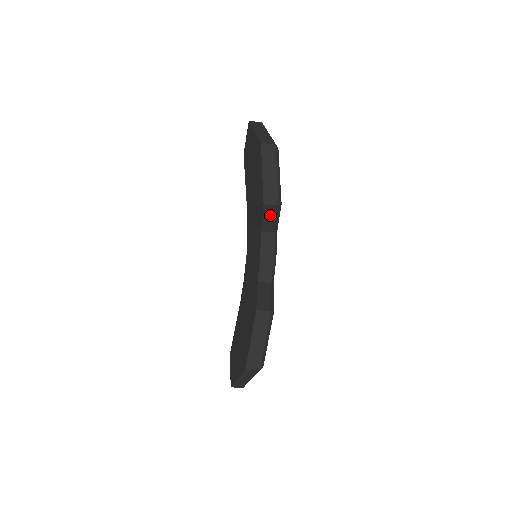
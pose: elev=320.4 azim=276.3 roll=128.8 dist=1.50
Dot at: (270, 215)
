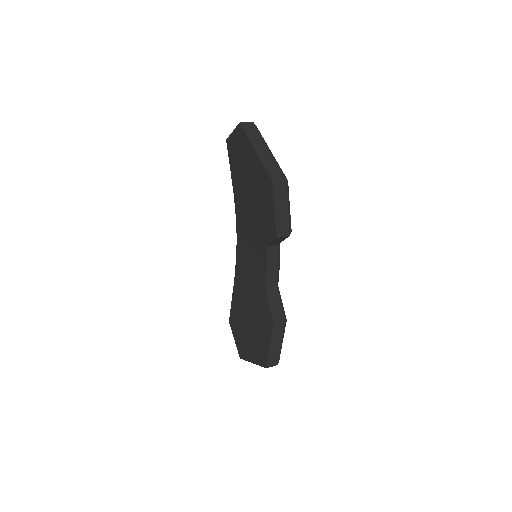
Dot at: (279, 240)
